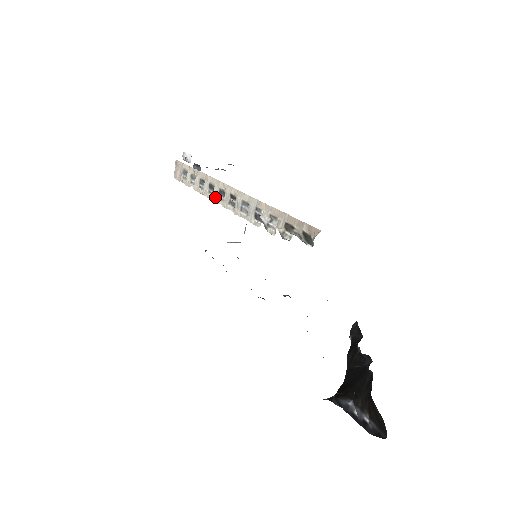
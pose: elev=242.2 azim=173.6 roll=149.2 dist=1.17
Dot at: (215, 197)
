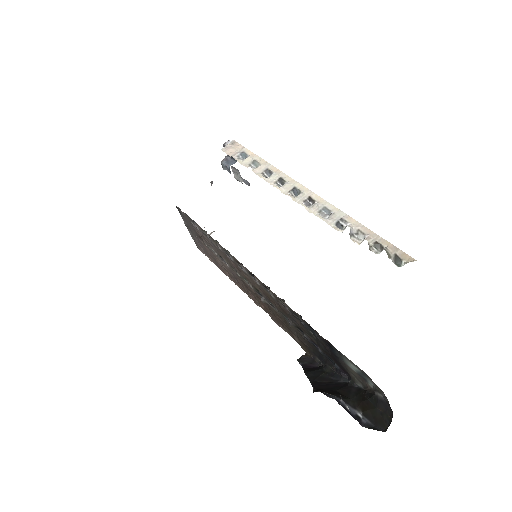
Dot at: (285, 189)
